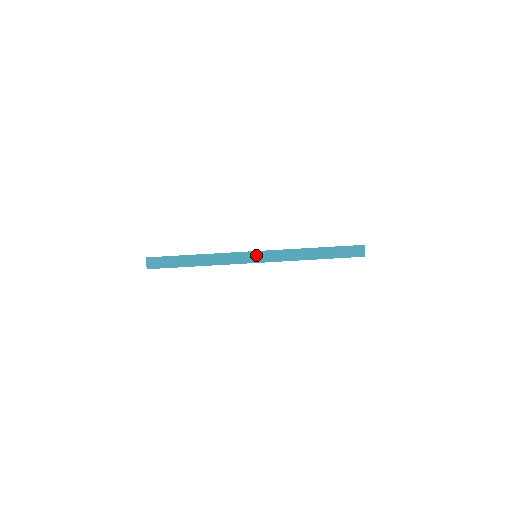
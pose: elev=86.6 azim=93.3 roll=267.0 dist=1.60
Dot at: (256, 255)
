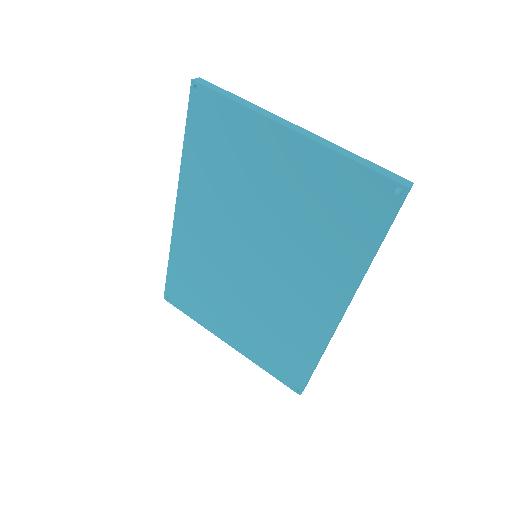
Dot at: (296, 127)
